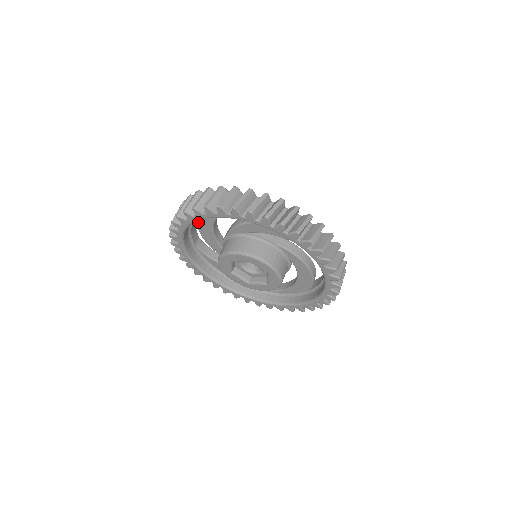
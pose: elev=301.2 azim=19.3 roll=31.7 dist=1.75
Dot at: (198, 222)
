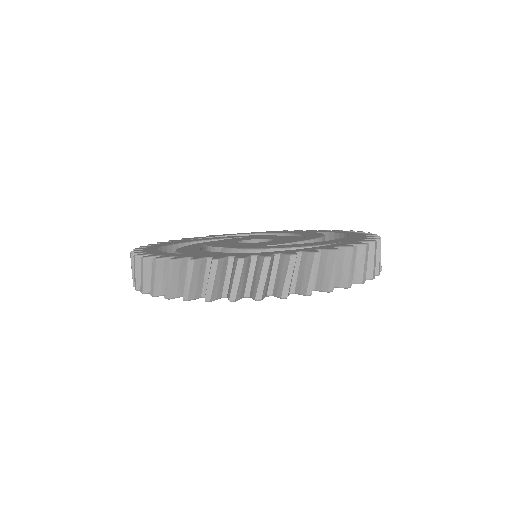
Dot at: occluded
